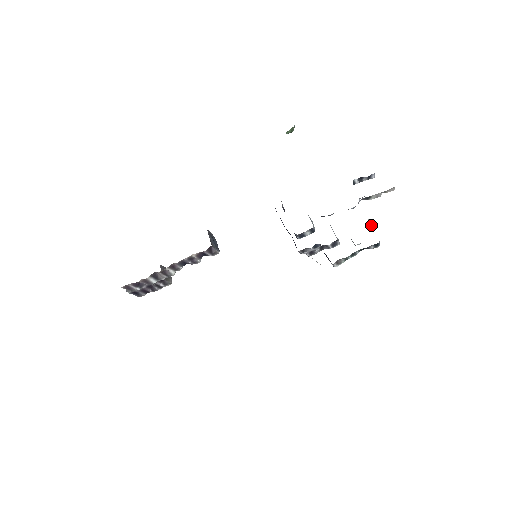
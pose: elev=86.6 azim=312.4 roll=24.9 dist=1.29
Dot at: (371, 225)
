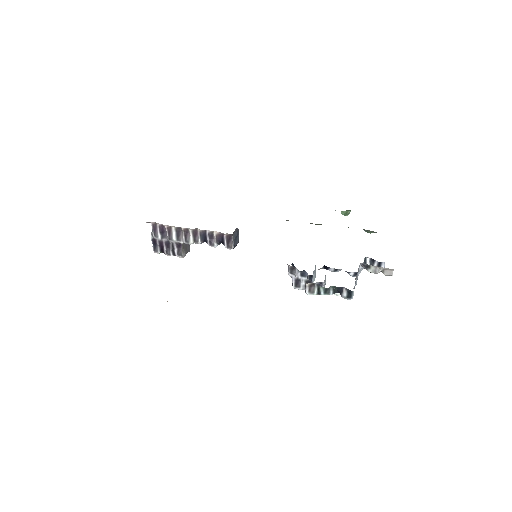
Dot at: occluded
